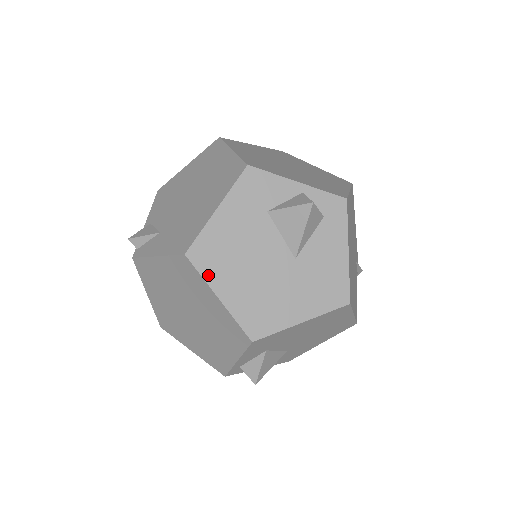
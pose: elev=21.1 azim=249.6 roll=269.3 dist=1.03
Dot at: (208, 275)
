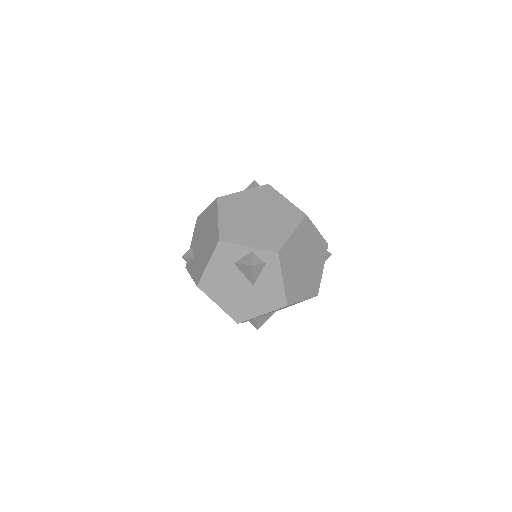
Dot at: (210, 295)
